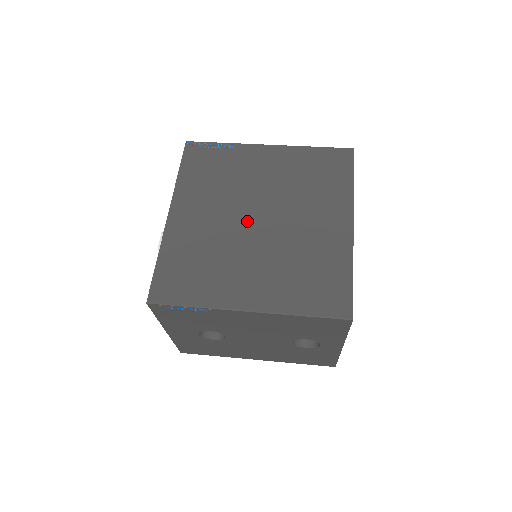
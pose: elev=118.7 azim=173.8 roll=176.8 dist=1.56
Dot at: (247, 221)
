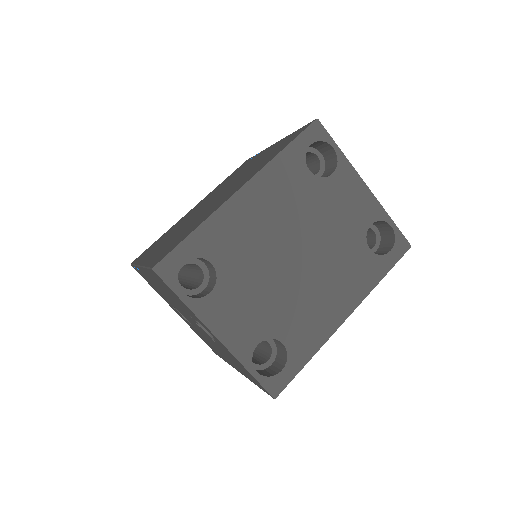
Dot at: occluded
